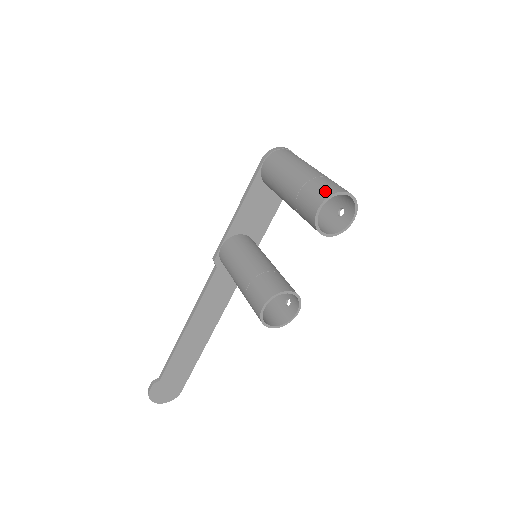
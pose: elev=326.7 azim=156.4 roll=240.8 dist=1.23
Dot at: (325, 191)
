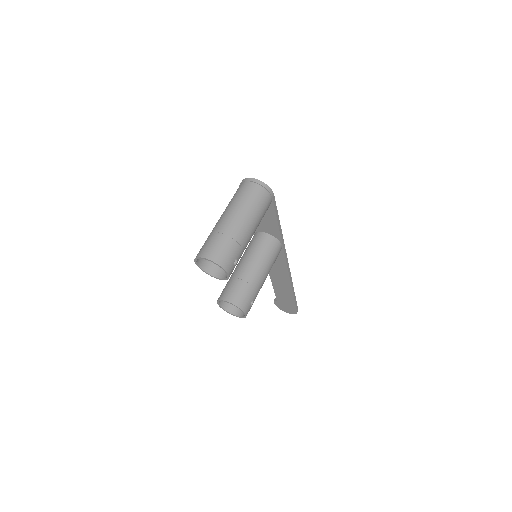
Dot at: (199, 252)
